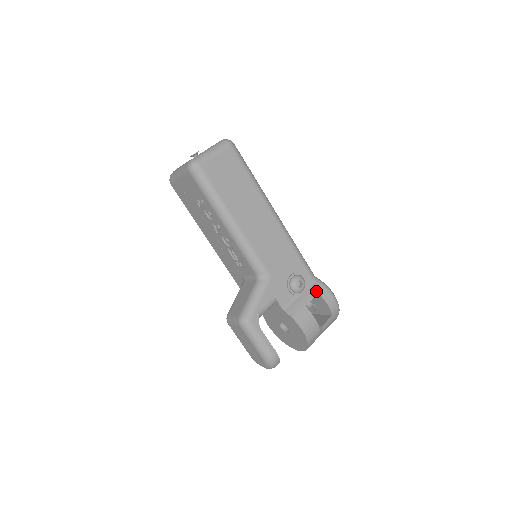
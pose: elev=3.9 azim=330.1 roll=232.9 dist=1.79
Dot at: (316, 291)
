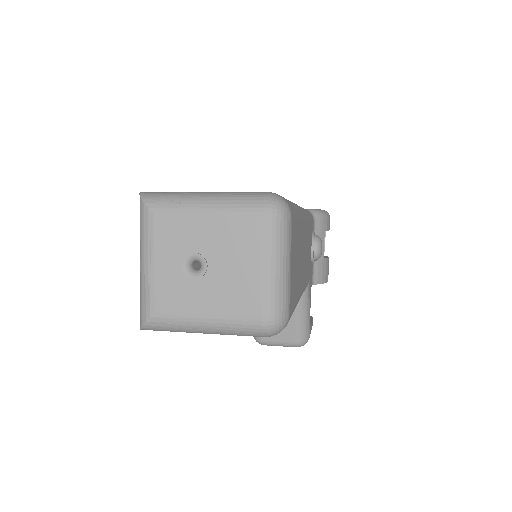
Dot at: (322, 231)
